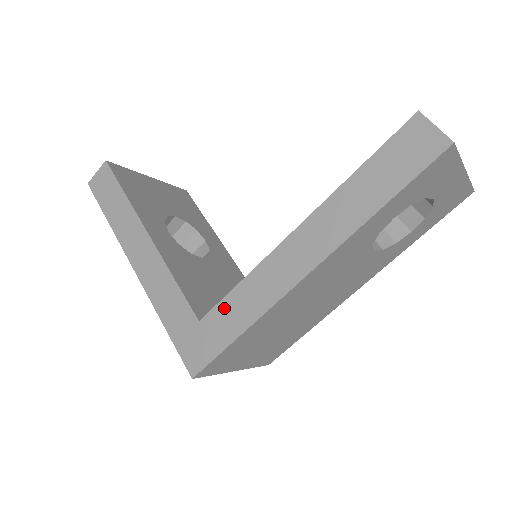
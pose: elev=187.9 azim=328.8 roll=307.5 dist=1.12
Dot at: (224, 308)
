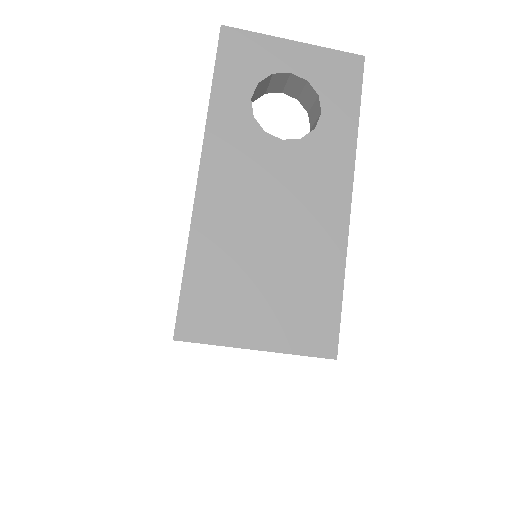
Dot at: occluded
